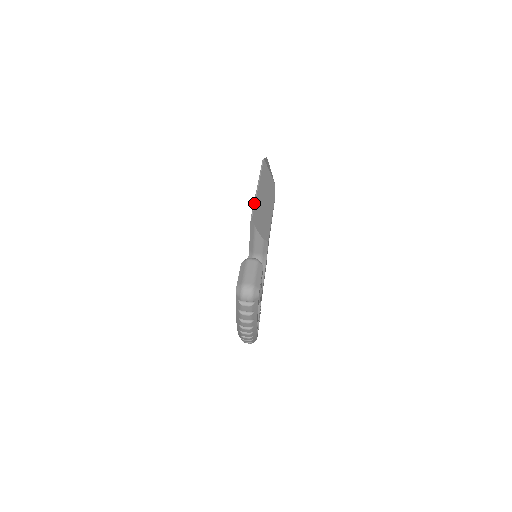
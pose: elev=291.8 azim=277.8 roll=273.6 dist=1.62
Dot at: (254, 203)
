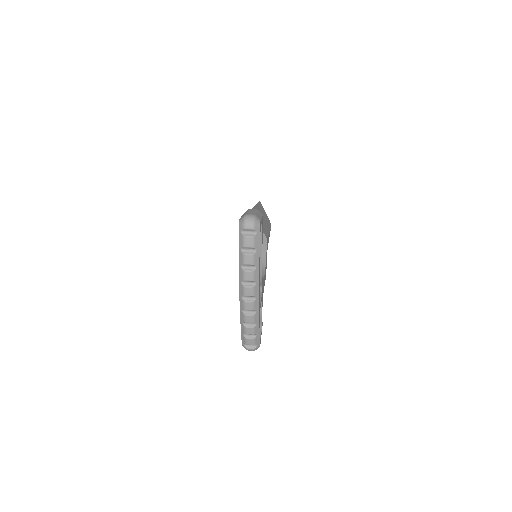
Dot at: (253, 207)
